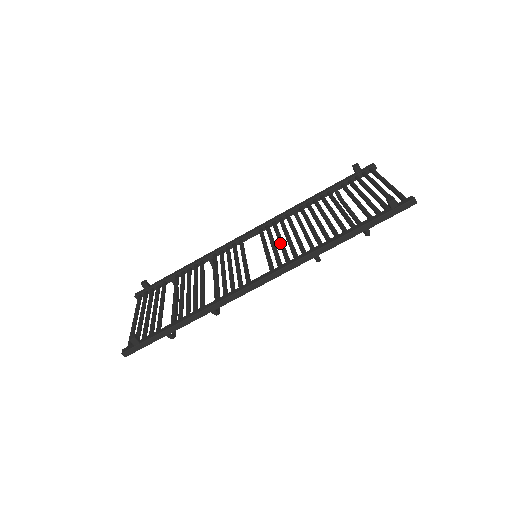
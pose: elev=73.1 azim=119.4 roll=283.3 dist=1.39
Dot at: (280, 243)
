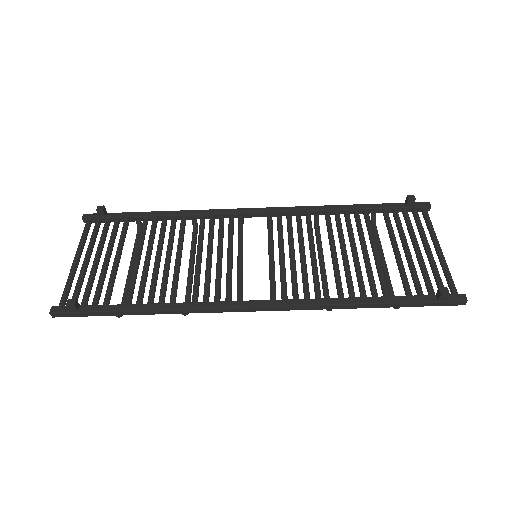
Dot at: (292, 259)
